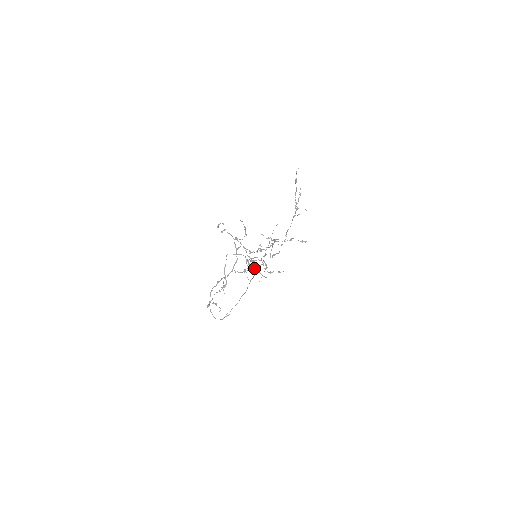
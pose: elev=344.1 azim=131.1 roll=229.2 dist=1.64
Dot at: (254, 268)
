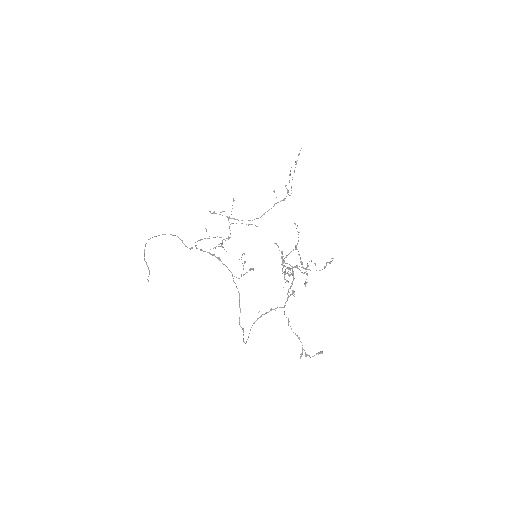
Dot at: (286, 280)
